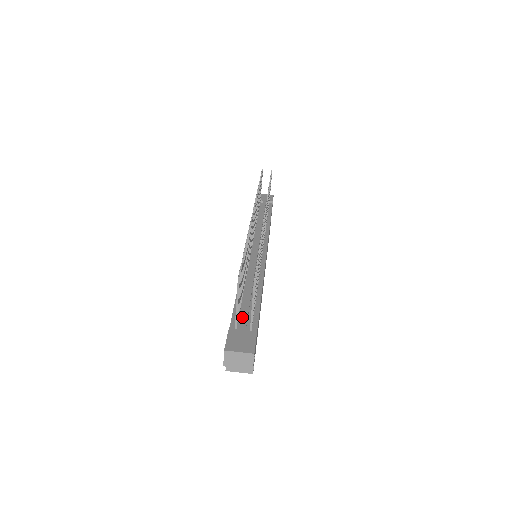
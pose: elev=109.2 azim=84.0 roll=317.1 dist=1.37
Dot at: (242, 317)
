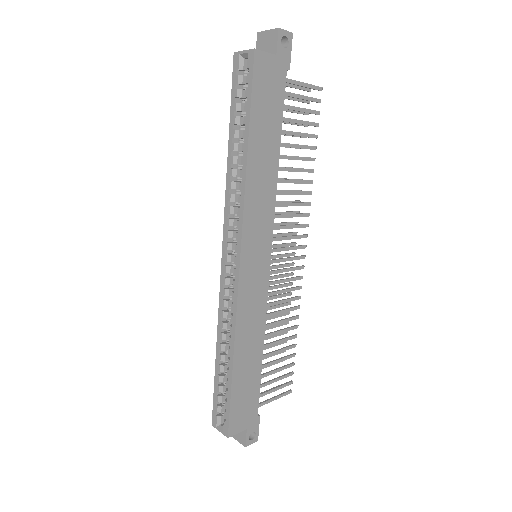
Dot at: occluded
